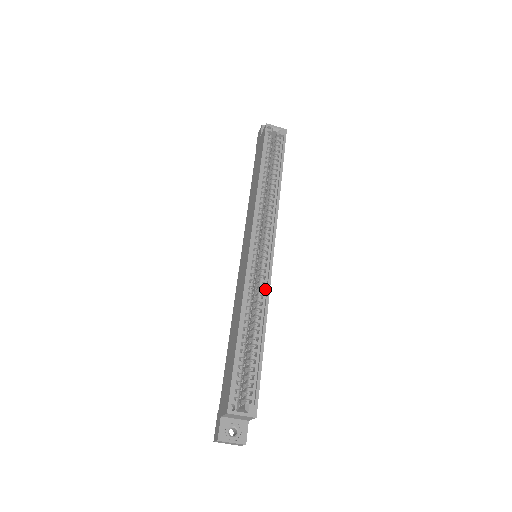
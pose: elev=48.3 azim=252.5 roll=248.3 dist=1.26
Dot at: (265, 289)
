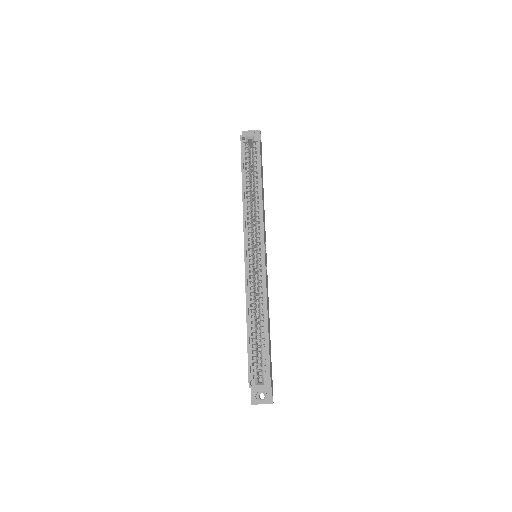
Dot at: (263, 286)
